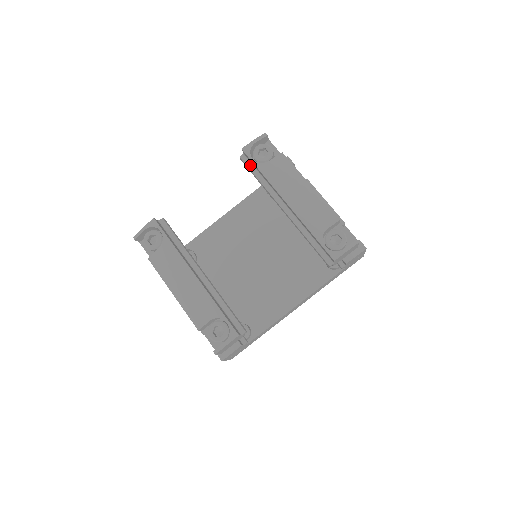
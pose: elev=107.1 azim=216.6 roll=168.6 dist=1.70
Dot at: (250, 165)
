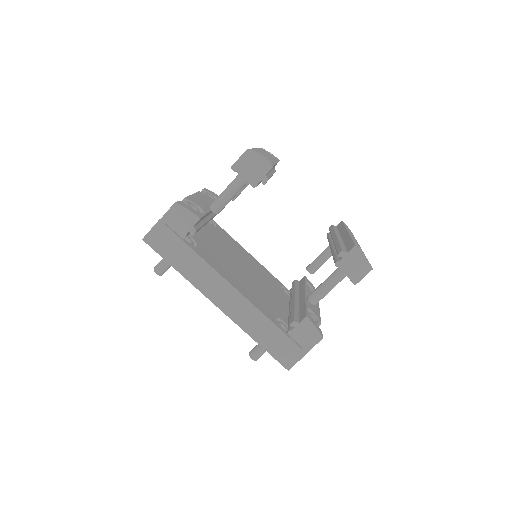
Dot at: (335, 227)
